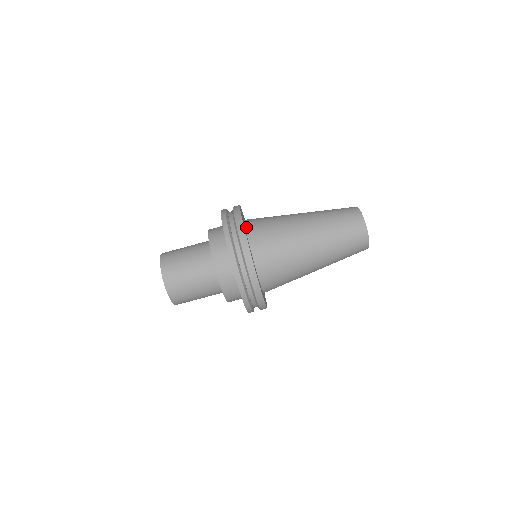
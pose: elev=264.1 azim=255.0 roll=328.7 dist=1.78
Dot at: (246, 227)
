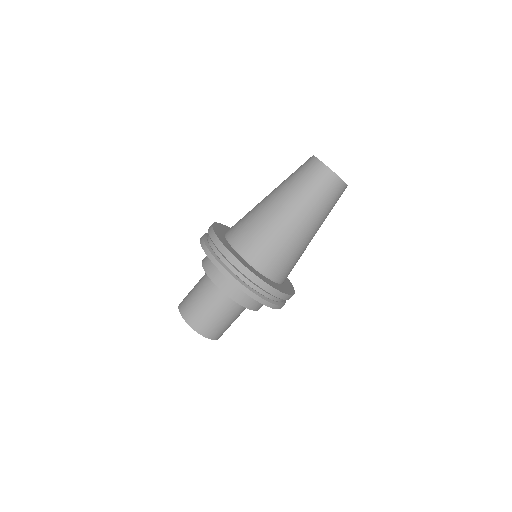
Dot at: (225, 232)
